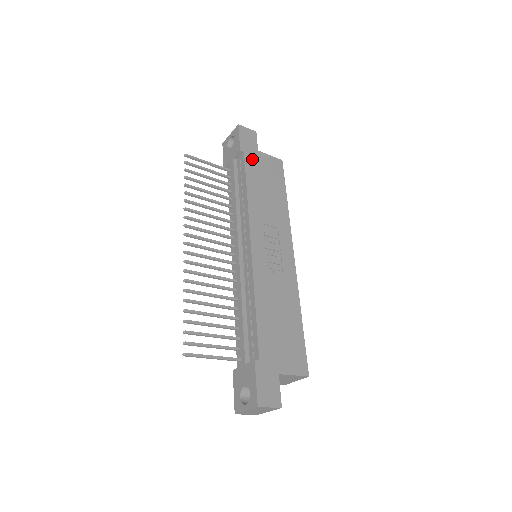
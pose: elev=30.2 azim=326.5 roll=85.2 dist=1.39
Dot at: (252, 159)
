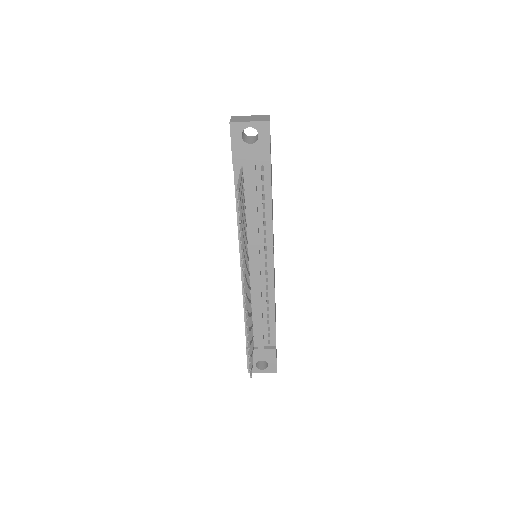
Dot at: occluded
